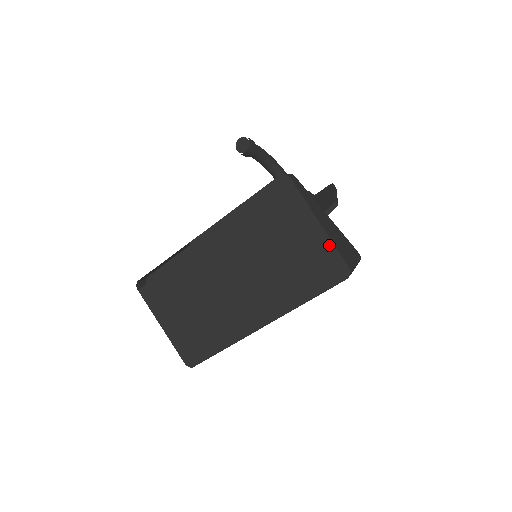
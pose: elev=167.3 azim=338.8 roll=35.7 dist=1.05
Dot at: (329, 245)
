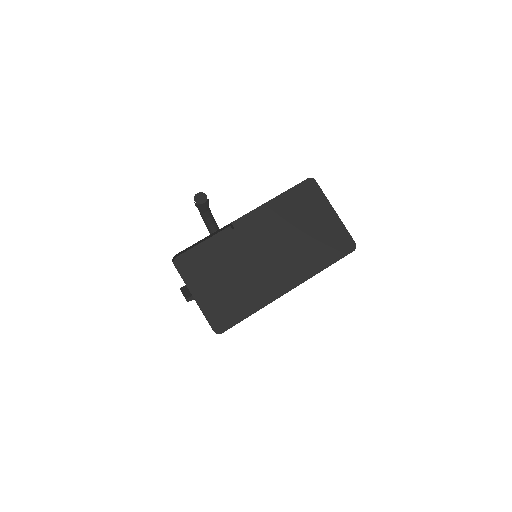
Dot at: (342, 227)
